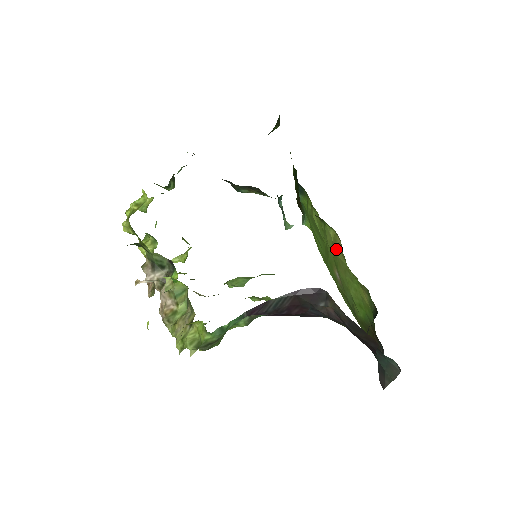
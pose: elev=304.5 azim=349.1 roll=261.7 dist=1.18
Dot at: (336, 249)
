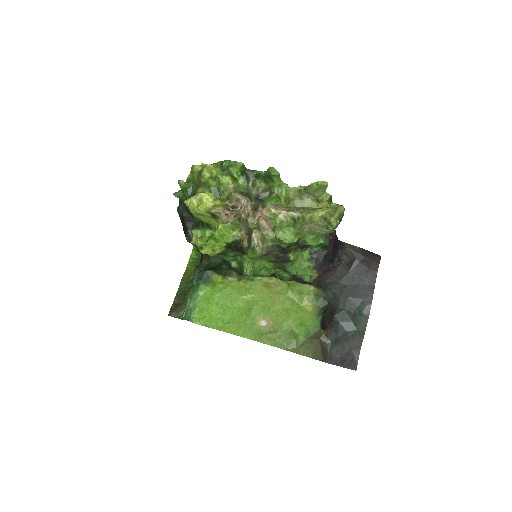
Dot at: (271, 290)
